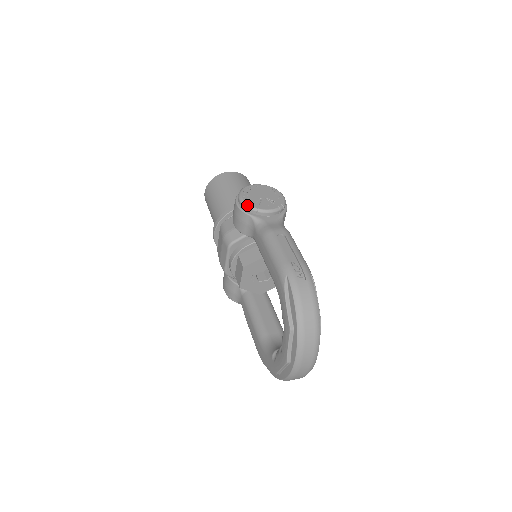
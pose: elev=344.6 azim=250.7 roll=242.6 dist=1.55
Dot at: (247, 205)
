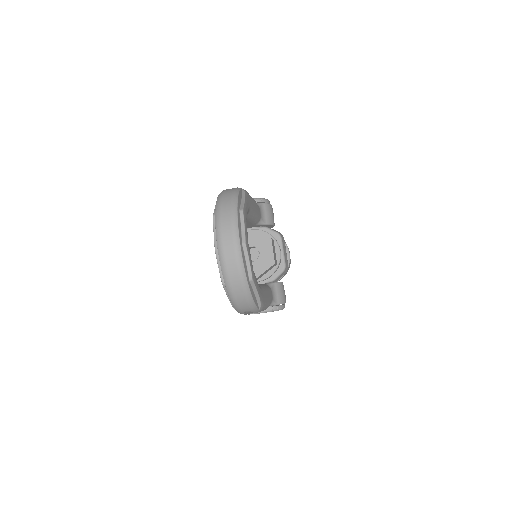
Dot at: occluded
